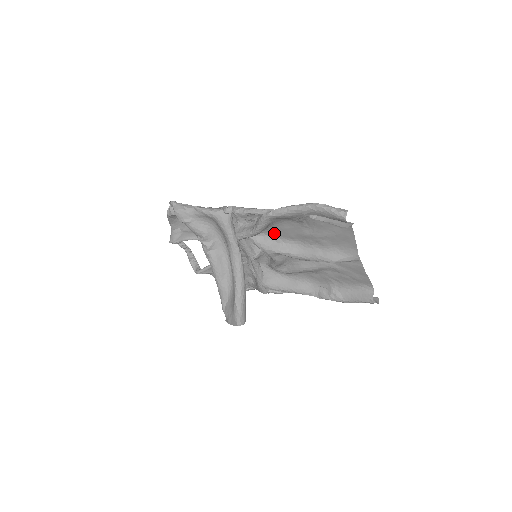
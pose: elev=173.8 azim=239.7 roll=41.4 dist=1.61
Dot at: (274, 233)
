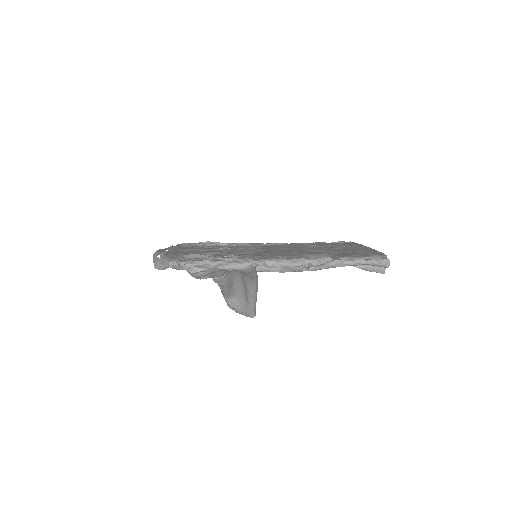
Dot at: (291, 254)
